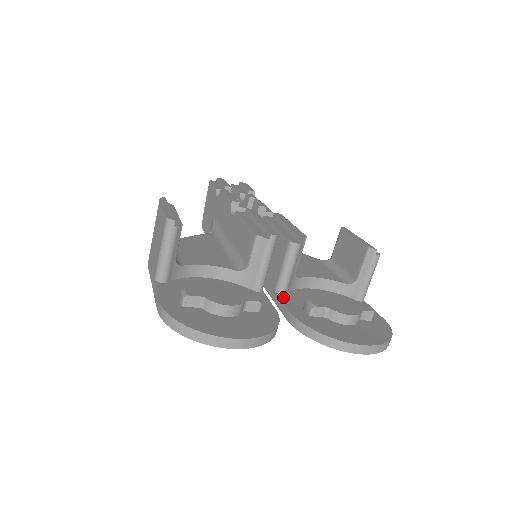
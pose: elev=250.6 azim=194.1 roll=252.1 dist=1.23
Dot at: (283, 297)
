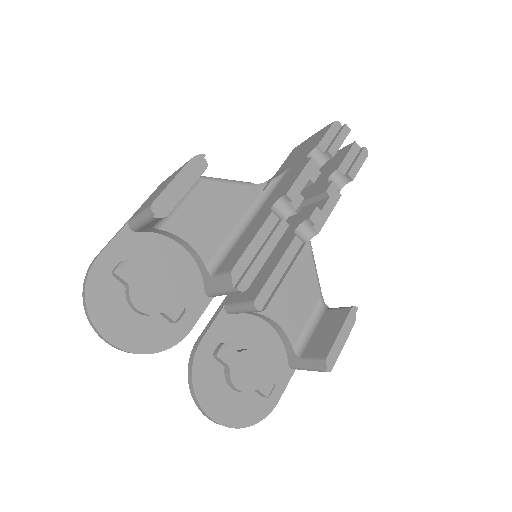
Dot at: (221, 317)
